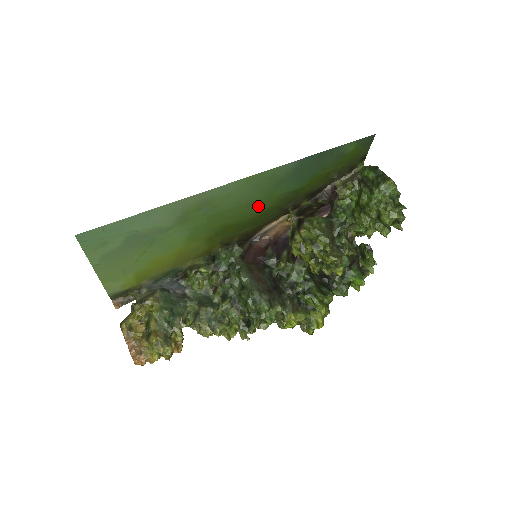
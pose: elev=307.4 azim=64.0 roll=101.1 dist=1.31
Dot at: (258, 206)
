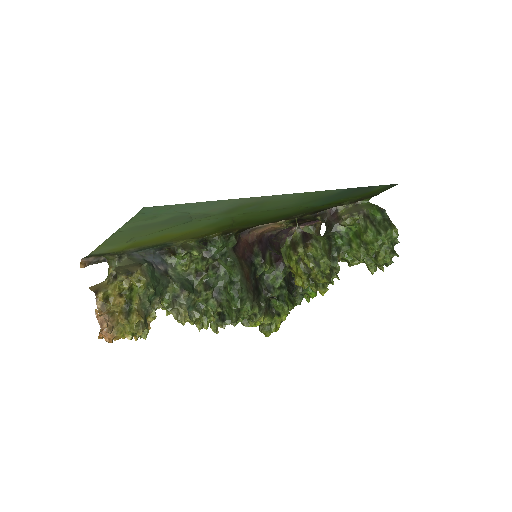
Dot at: (282, 212)
